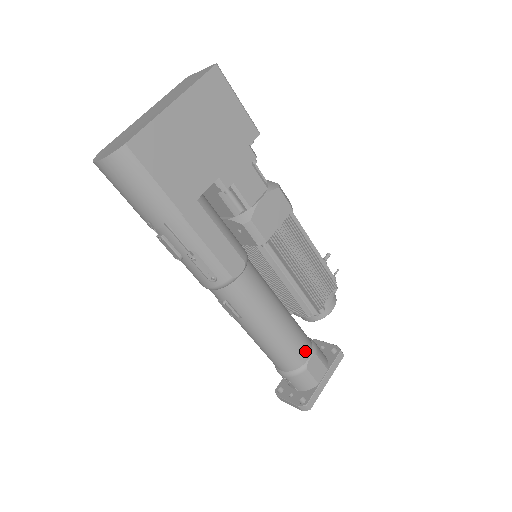
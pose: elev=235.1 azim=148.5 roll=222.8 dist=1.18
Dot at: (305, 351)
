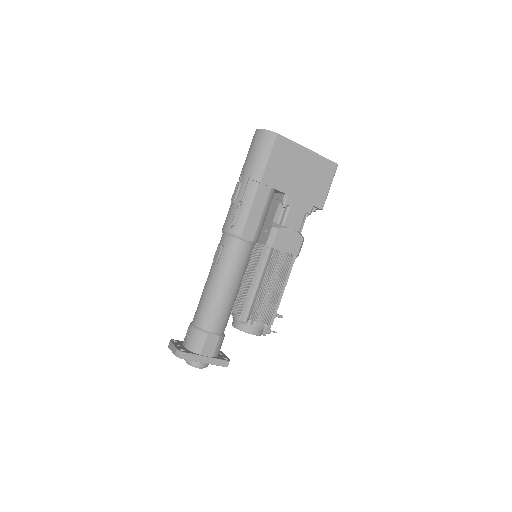
Dot at: (218, 326)
